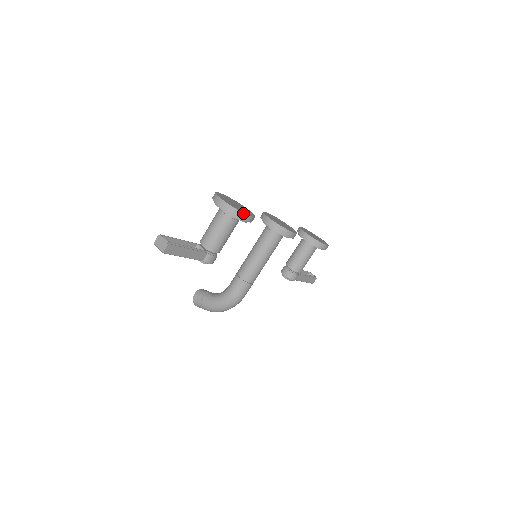
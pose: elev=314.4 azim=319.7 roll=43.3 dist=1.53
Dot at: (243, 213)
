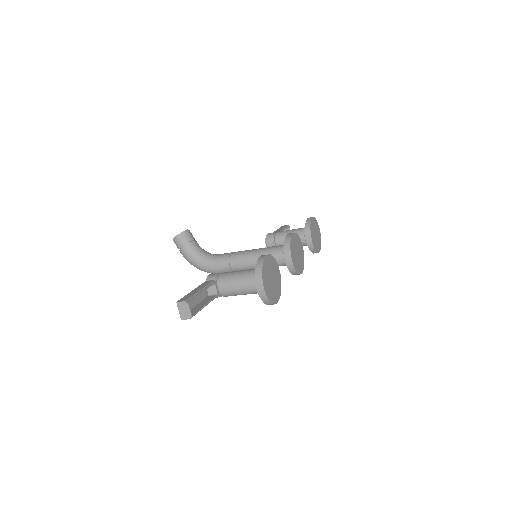
Dot at: (273, 304)
